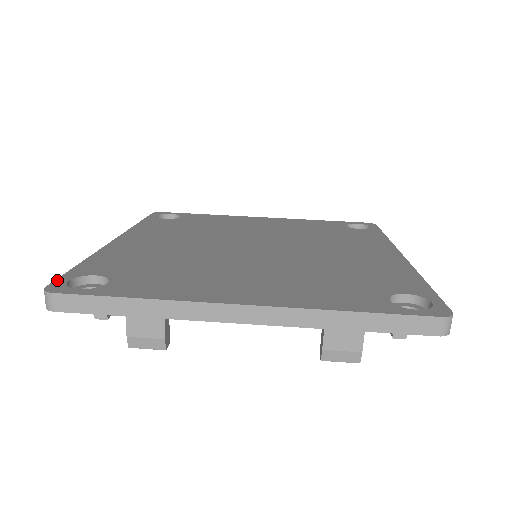
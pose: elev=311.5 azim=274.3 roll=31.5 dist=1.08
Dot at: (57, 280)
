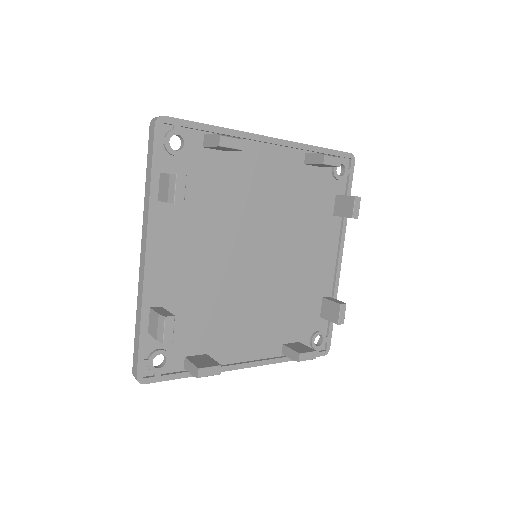
Dot at: (150, 139)
